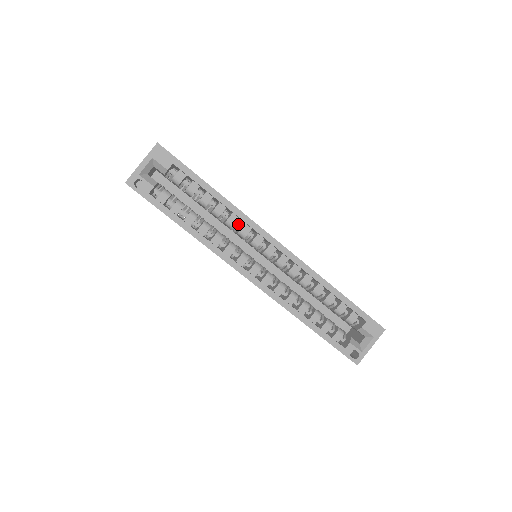
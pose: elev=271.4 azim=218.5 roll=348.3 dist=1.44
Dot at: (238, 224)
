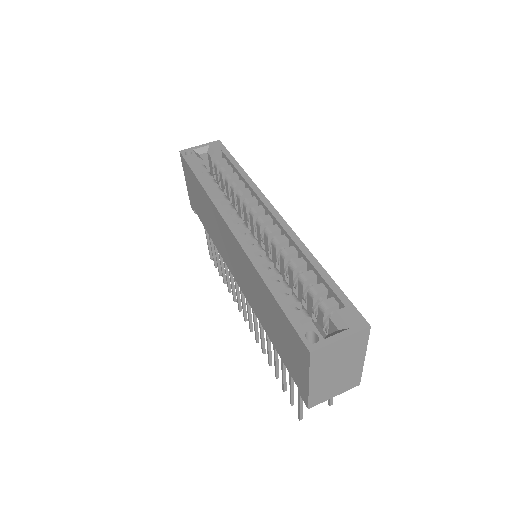
Dot at: occluded
